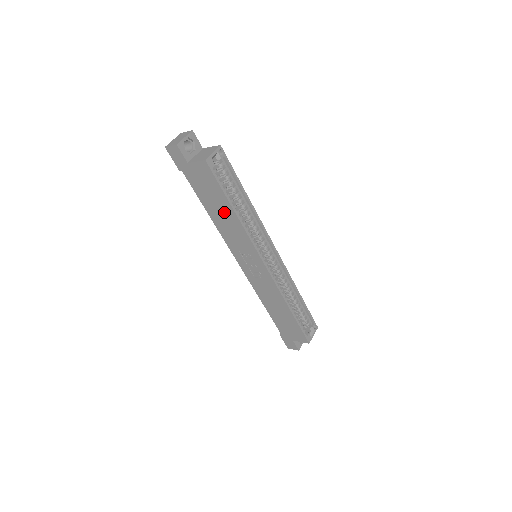
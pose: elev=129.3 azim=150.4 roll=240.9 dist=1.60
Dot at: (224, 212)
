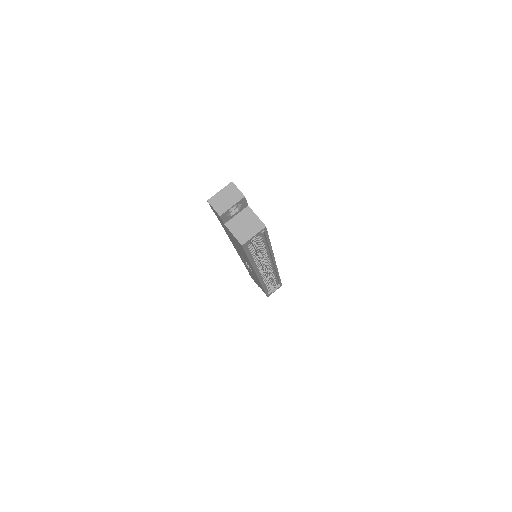
Dot at: (241, 251)
